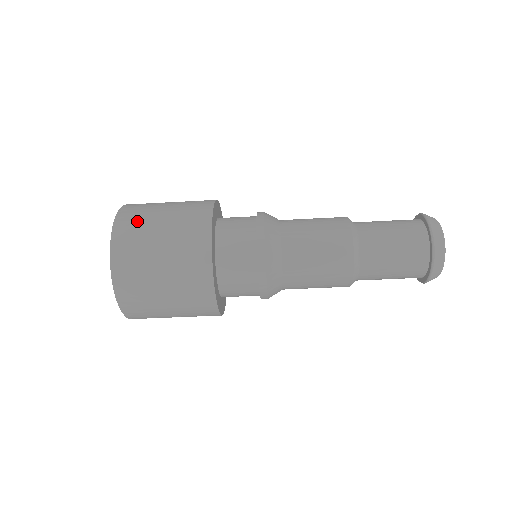
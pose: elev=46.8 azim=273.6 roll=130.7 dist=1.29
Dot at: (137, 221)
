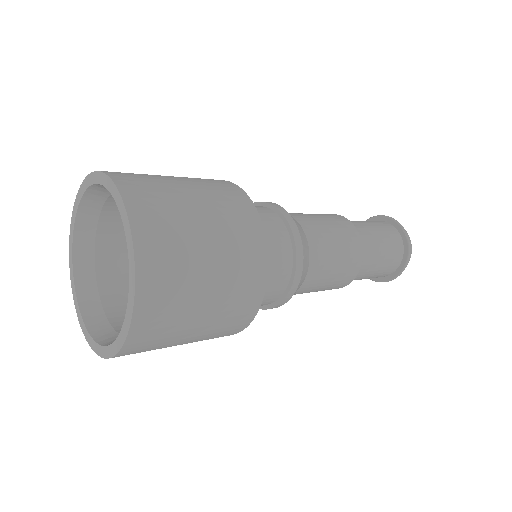
Dot at: (169, 314)
